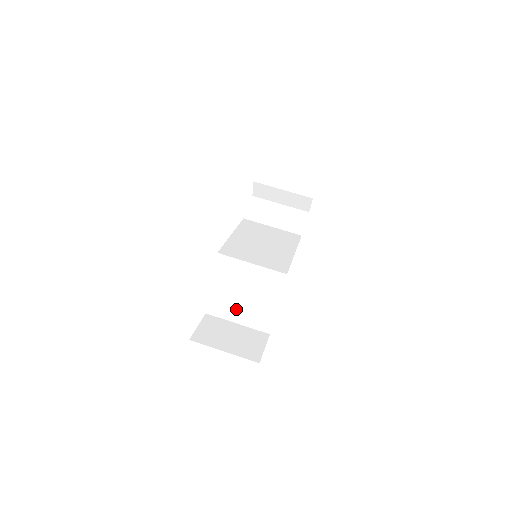
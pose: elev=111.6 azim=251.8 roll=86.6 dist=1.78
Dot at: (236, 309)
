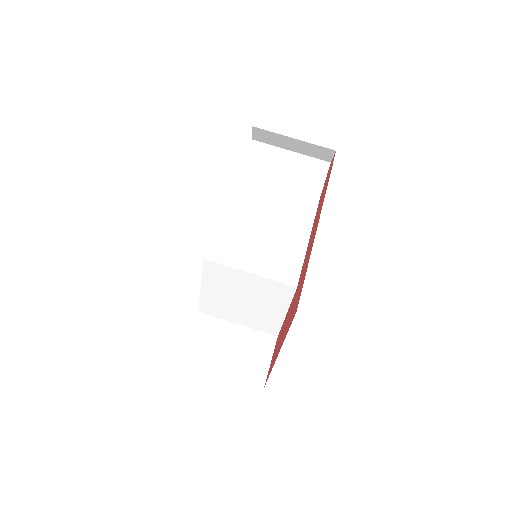
Dot at: (234, 312)
